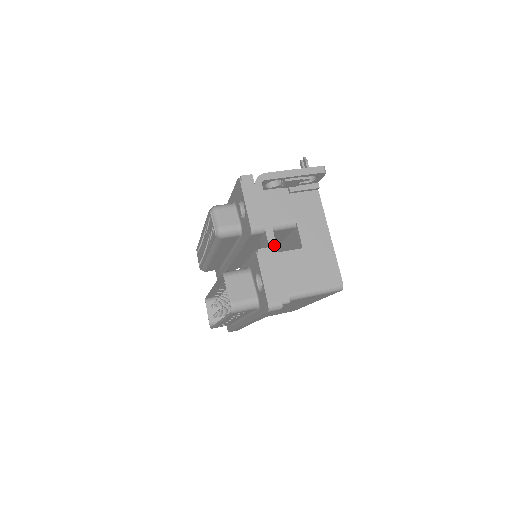
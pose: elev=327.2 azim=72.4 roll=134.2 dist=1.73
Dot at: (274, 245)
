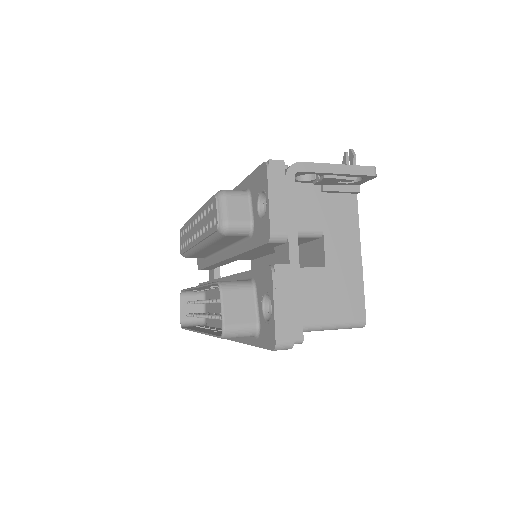
Dot at: (296, 262)
